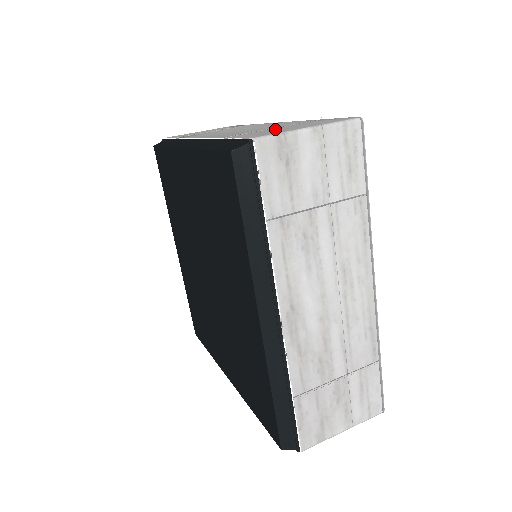
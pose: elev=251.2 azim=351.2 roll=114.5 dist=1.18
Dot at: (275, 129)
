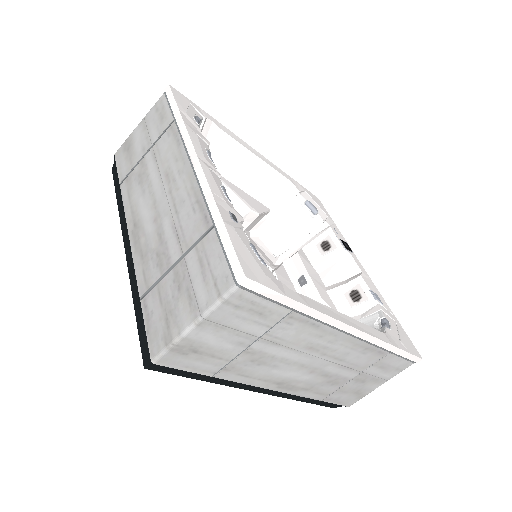
Dot at: (174, 284)
